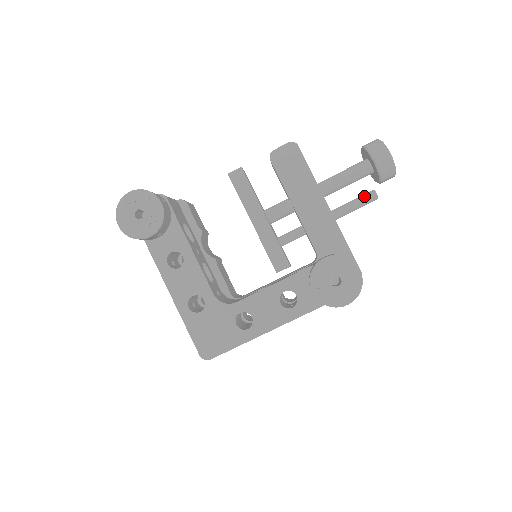
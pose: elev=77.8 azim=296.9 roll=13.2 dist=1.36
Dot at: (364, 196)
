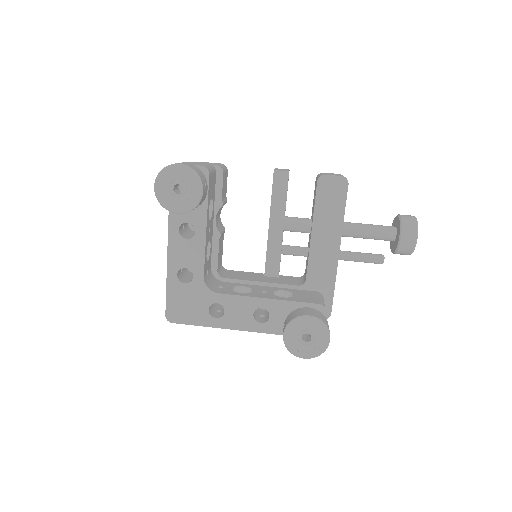
Dot at: (373, 256)
